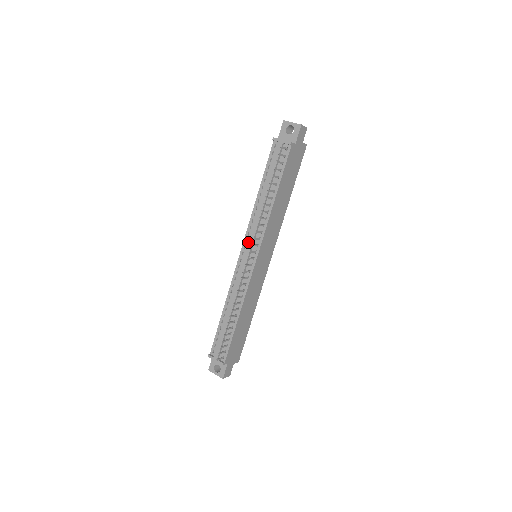
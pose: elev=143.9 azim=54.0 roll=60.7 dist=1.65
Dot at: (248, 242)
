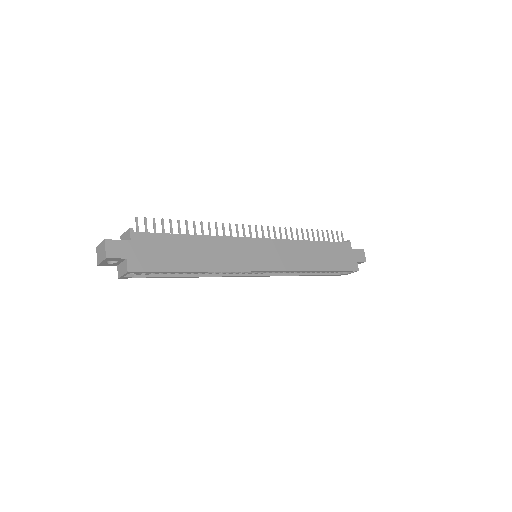
Dot at: occluded
